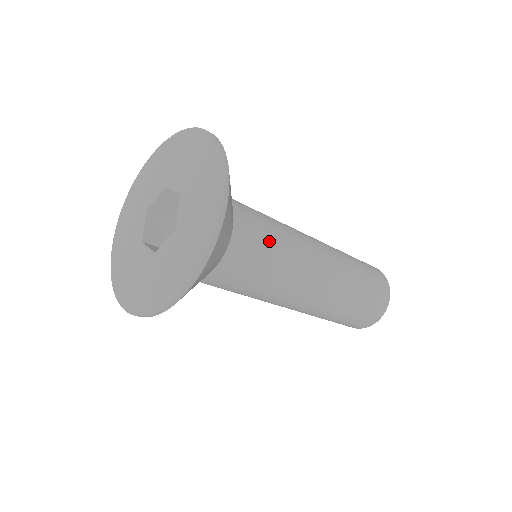
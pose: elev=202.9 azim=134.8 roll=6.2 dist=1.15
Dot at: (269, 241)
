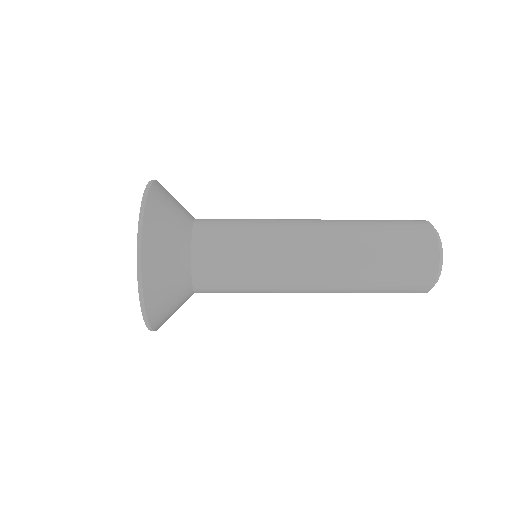
Dot at: (234, 229)
